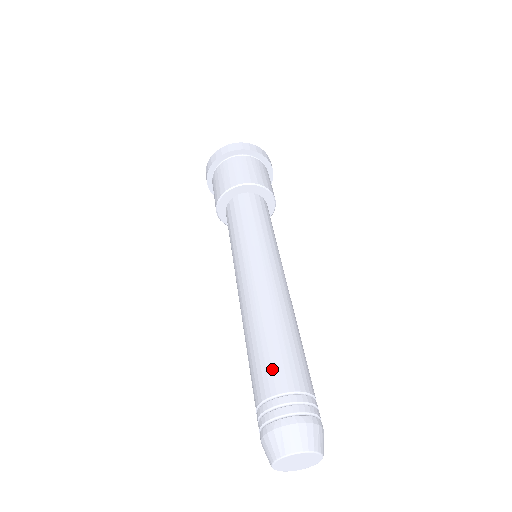
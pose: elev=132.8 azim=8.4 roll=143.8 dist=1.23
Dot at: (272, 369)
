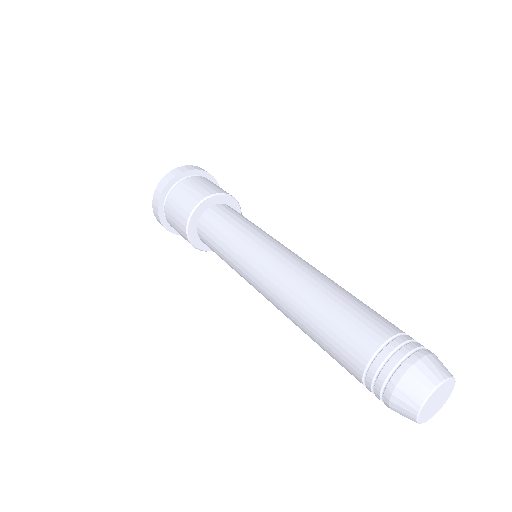
Dot at: (346, 343)
